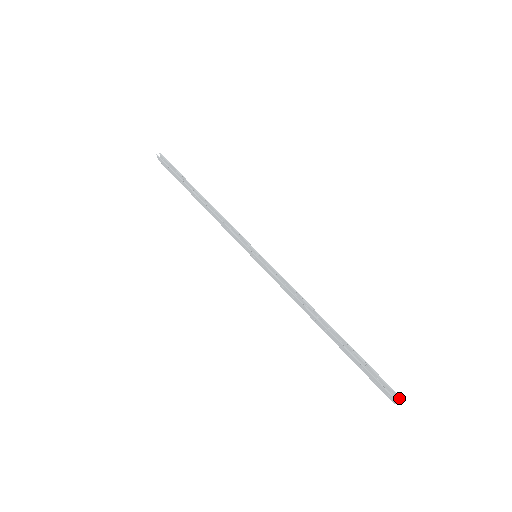
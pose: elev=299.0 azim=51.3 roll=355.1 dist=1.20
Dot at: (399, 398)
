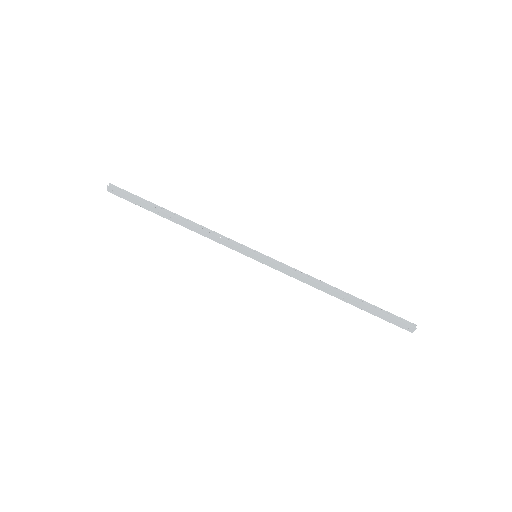
Dot at: occluded
